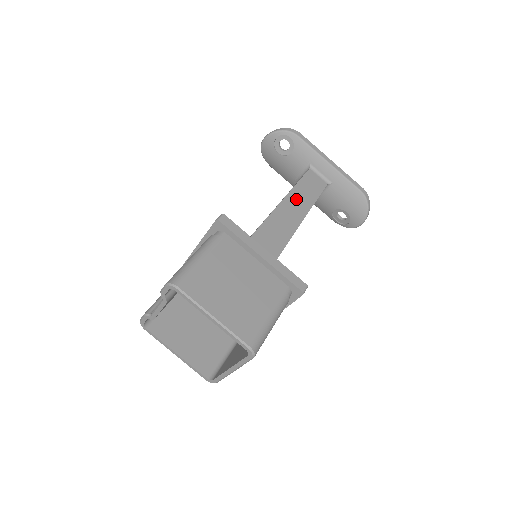
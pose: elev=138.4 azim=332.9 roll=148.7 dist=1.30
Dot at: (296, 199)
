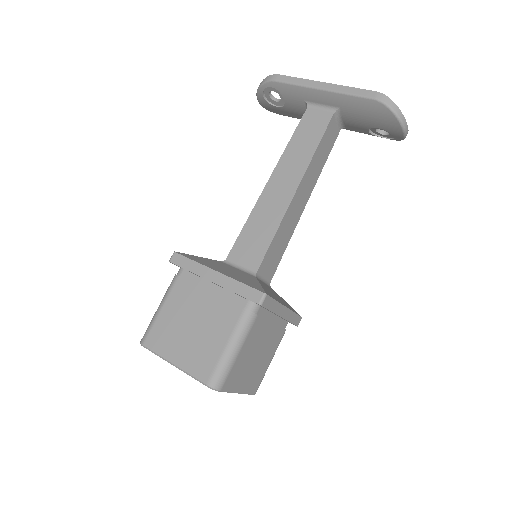
Dot at: (288, 164)
